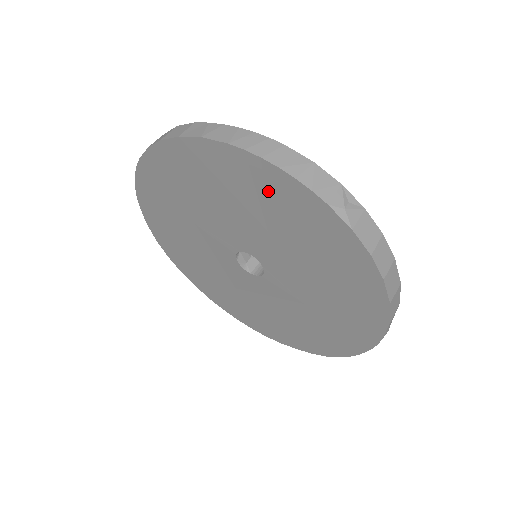
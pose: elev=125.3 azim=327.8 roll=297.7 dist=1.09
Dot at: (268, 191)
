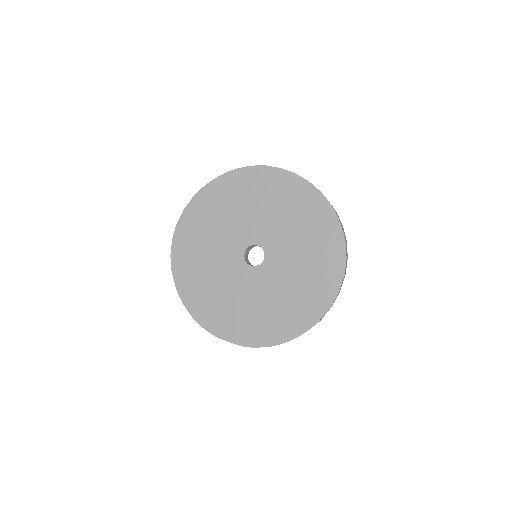
Dot at: (311, 210)
